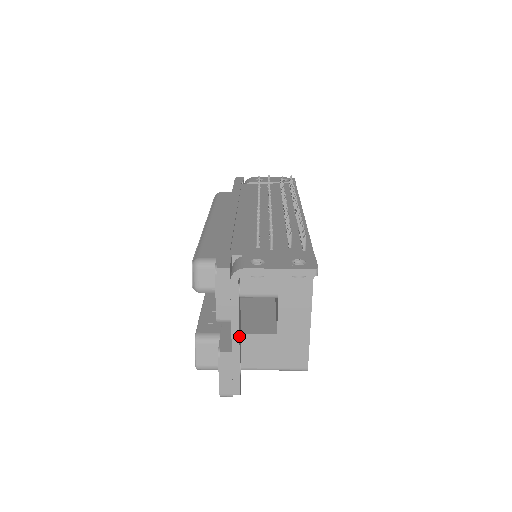
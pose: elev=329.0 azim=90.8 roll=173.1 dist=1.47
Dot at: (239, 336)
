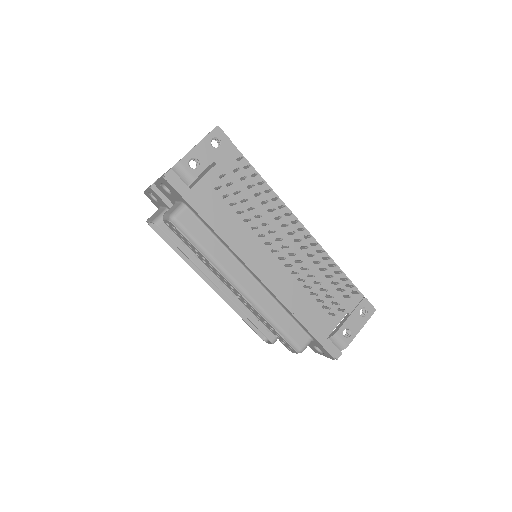
Dot at: occluded
